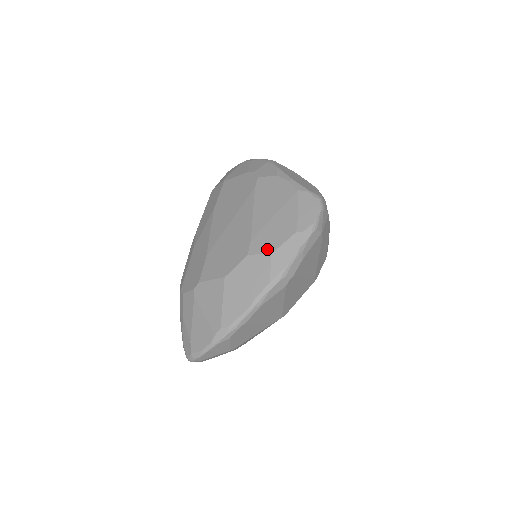
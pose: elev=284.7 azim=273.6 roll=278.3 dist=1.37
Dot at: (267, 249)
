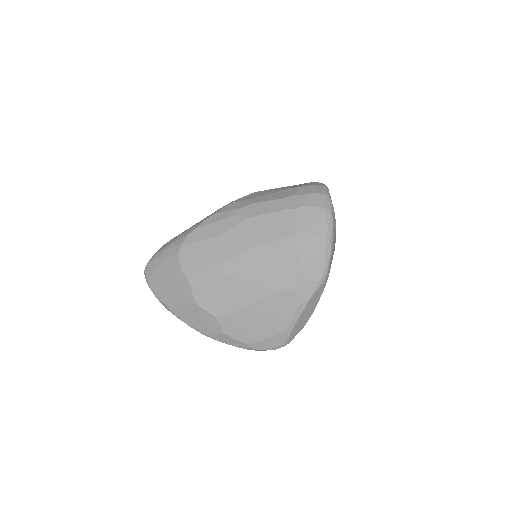
Dot at: (226, 330)
